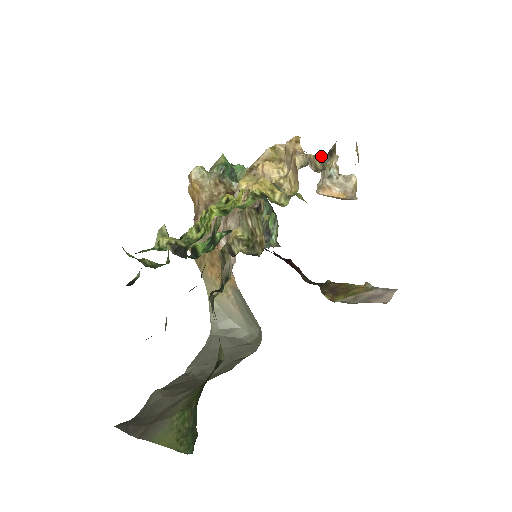
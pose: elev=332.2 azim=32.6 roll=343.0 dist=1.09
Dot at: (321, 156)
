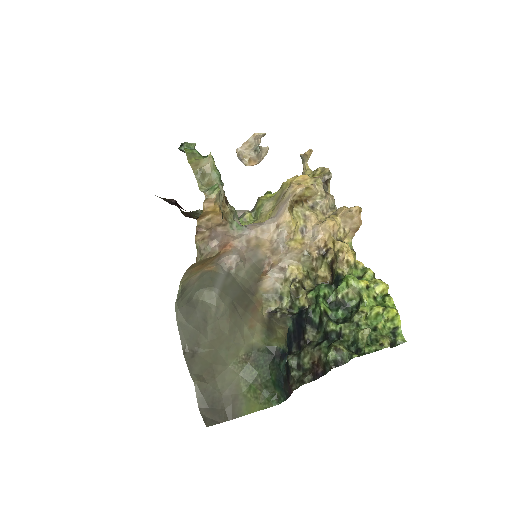
Dot at: (324, 187)
